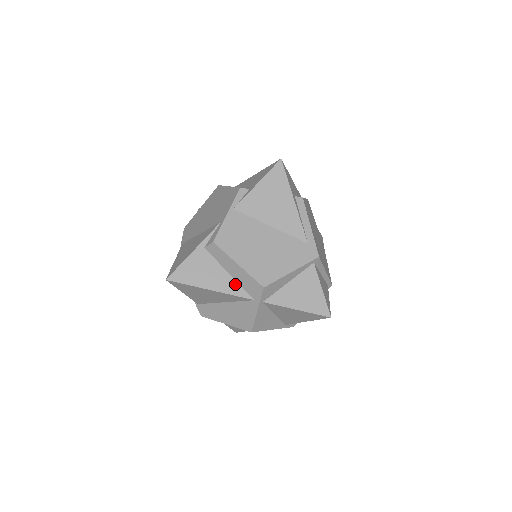
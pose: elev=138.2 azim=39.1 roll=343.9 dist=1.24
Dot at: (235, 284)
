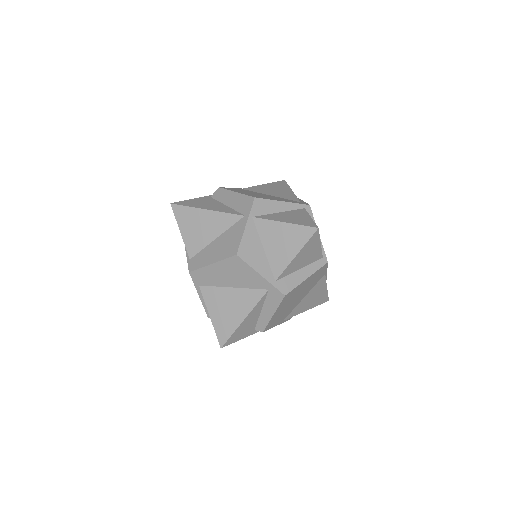
Dot at: (230, 209)
